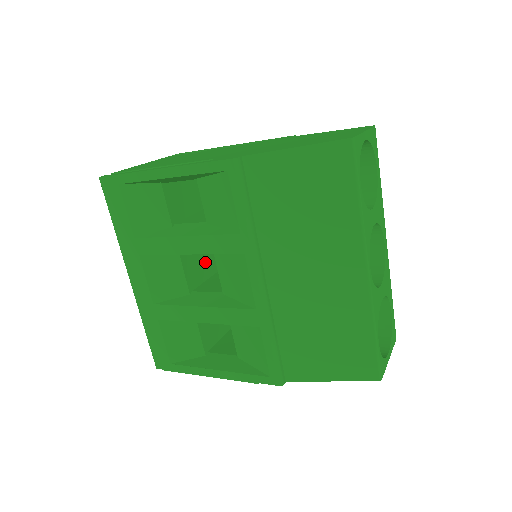
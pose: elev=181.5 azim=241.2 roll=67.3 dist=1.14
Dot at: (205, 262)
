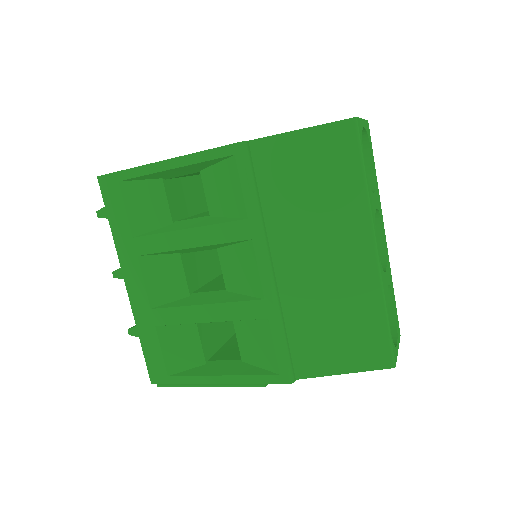
Dot at: (203, 266)
